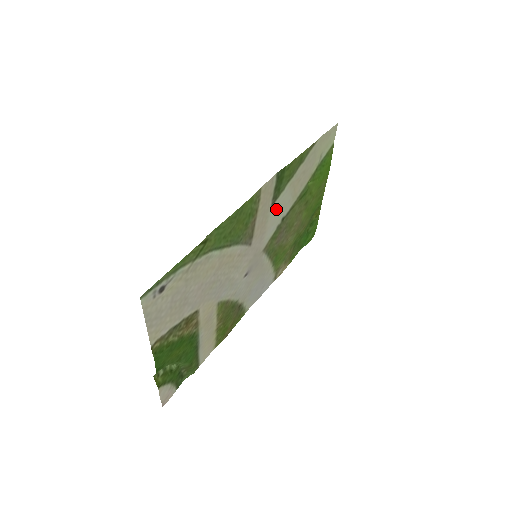
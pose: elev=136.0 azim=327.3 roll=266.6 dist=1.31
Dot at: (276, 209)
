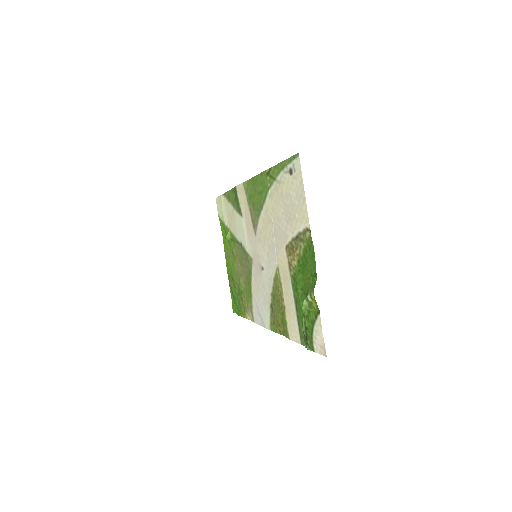
Dot at: (241, 225)
